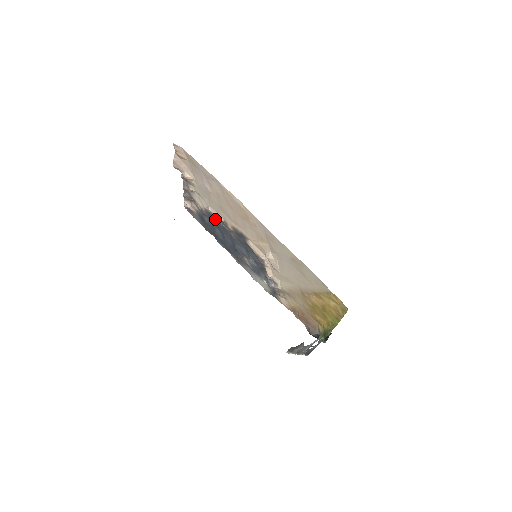
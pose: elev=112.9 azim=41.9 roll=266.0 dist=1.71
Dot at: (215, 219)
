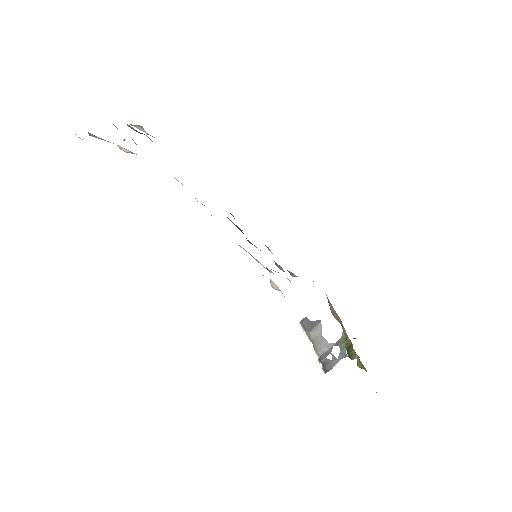
Dot at: occluded
